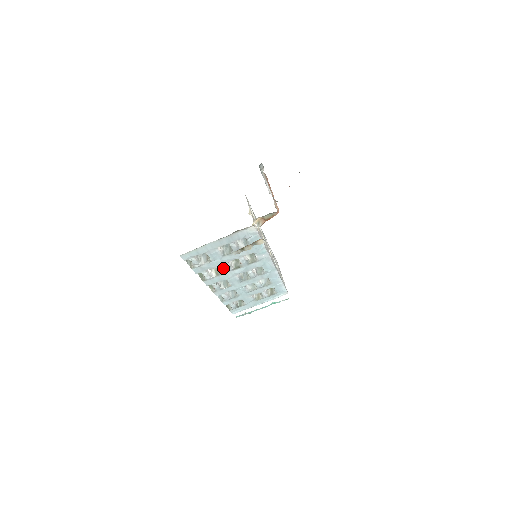
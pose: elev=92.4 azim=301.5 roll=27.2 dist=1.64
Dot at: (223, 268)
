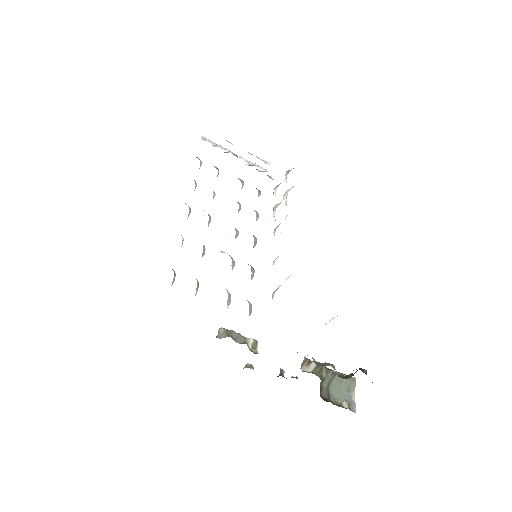
Dot at: occluded
